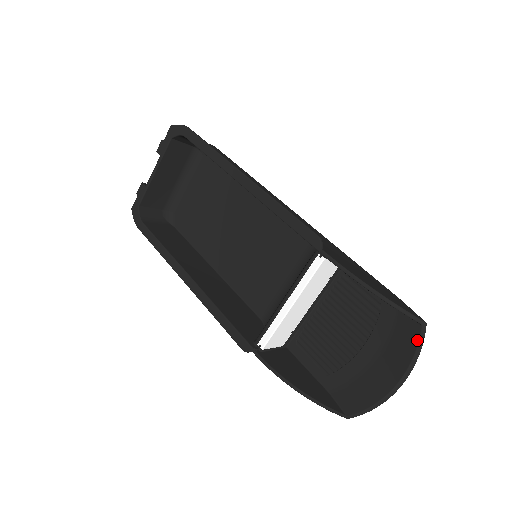
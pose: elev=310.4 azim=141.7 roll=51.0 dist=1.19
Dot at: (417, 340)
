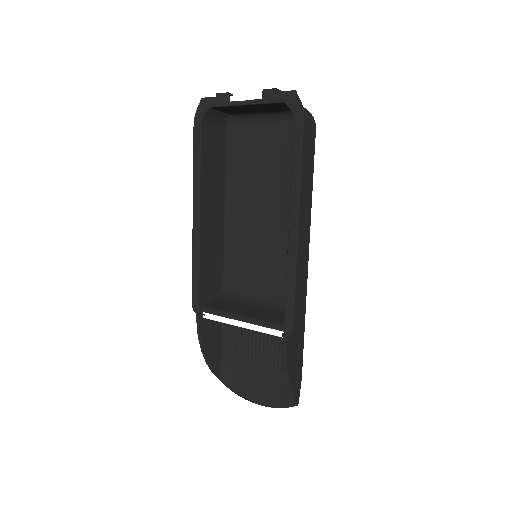
Dot at: (285, 405)
